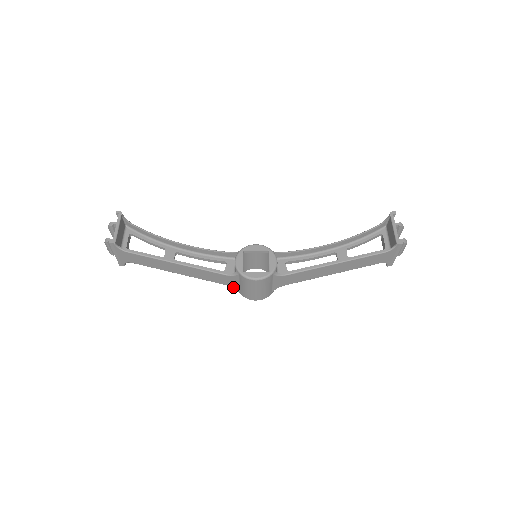
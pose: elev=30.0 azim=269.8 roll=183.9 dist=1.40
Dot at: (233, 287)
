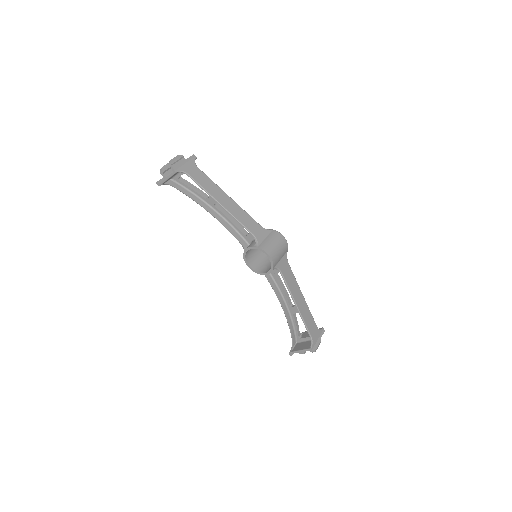
Dot at: (257, 239)
